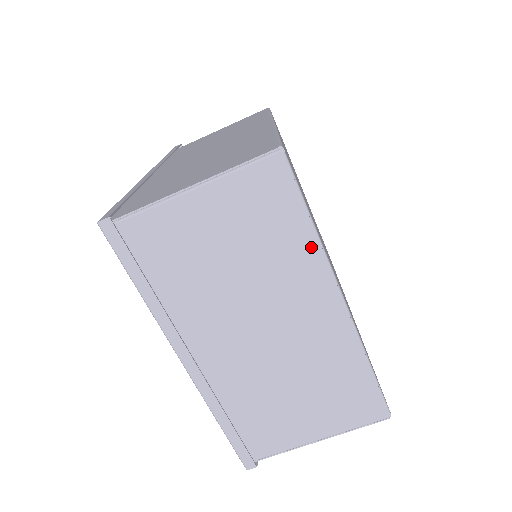
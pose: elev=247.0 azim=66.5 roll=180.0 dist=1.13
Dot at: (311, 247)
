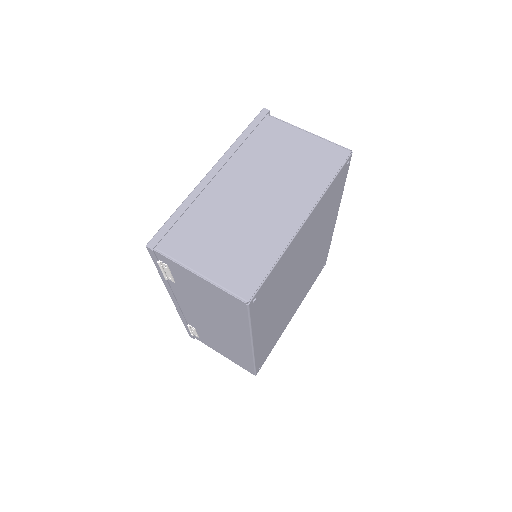
Dot at: (320, 187)
